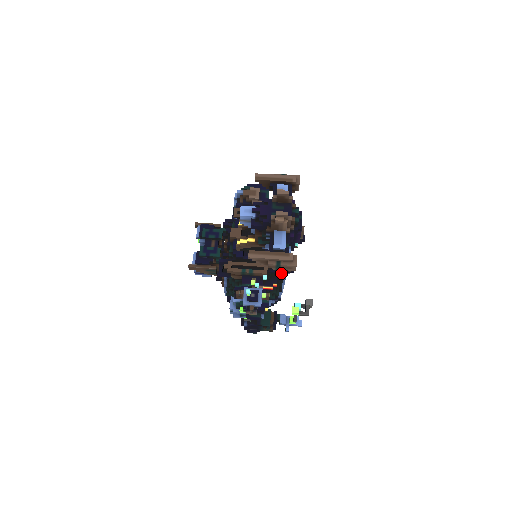
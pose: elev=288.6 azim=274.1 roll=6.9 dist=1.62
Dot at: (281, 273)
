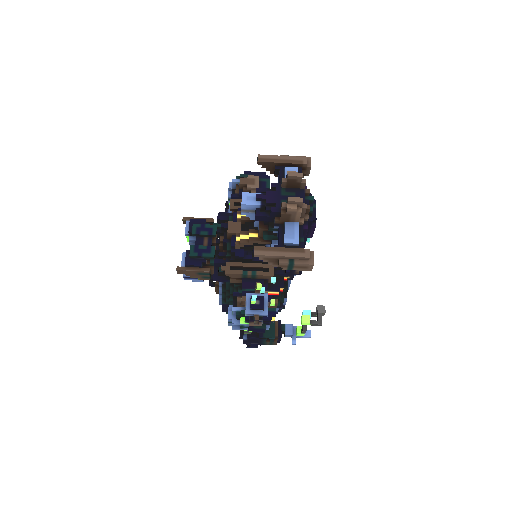
Dot at: occluded
